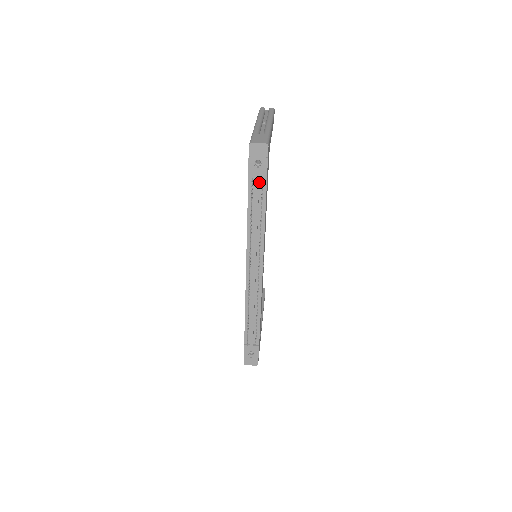
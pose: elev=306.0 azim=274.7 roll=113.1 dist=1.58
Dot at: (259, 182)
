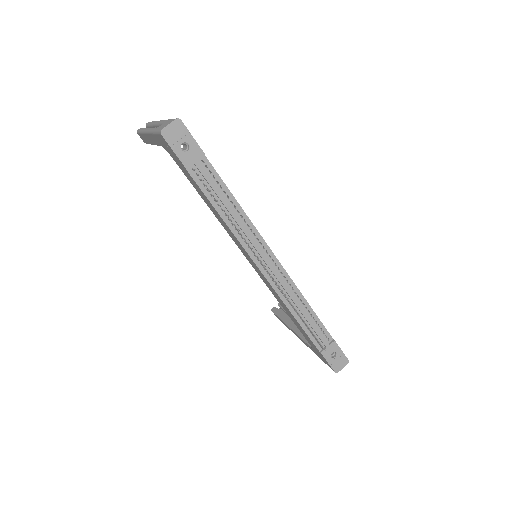
Dot at: (201, 167)
